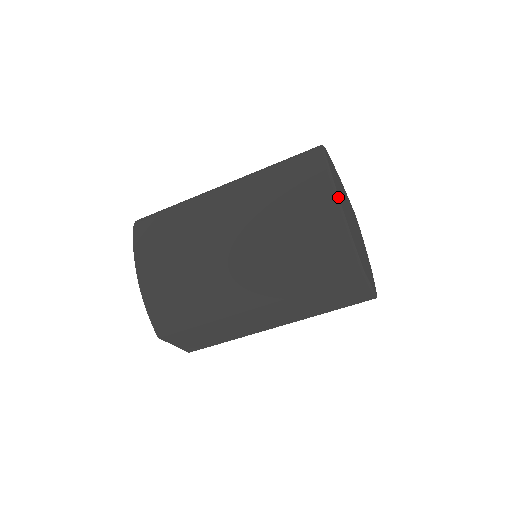
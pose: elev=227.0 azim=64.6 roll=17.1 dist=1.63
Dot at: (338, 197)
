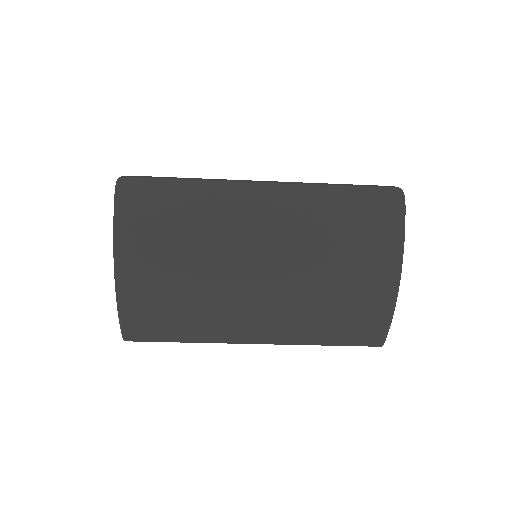
Dot at: occluded
